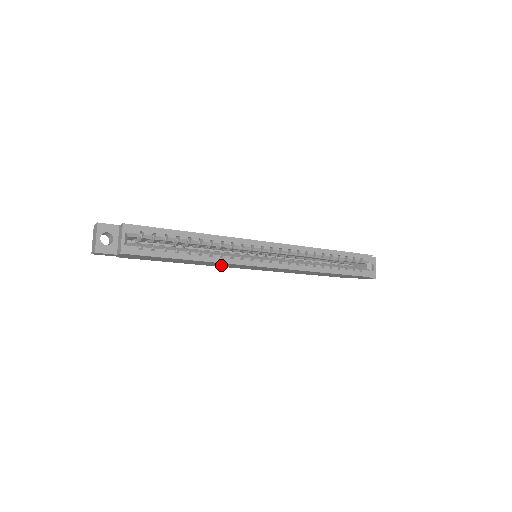
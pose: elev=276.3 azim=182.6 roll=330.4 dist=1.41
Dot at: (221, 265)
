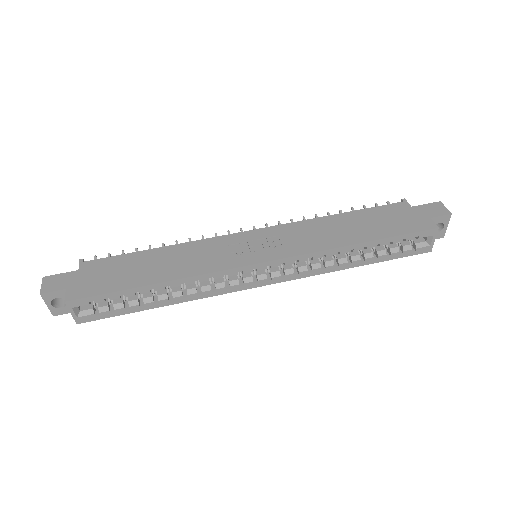
Dot at: occluded
